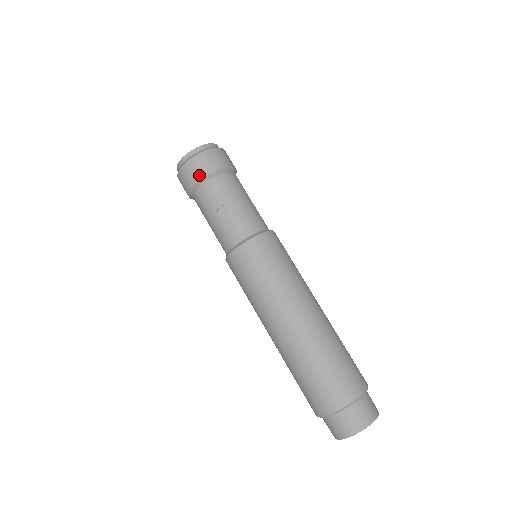
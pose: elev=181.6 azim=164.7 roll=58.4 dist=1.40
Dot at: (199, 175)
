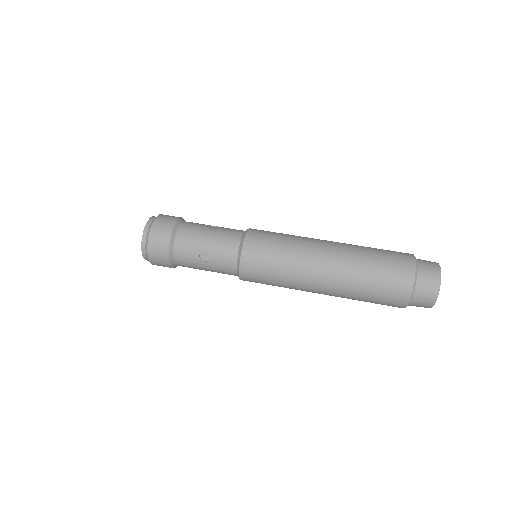
Dot at: (164, 252)
